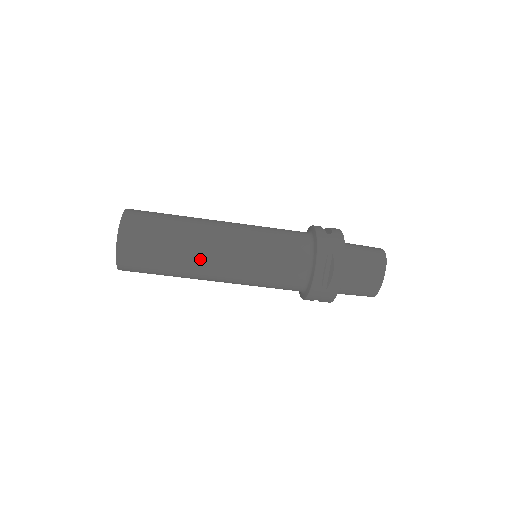
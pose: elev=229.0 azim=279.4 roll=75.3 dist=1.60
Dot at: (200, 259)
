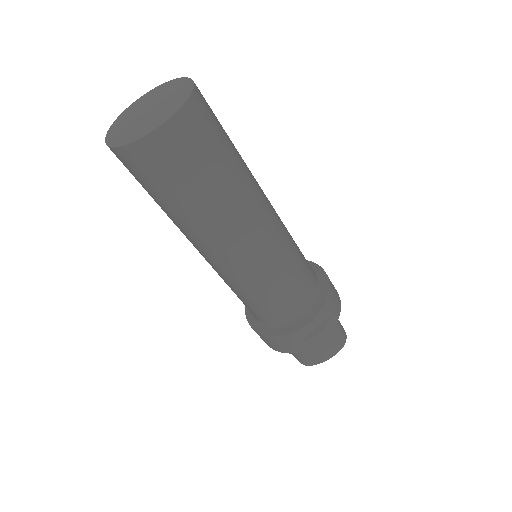
Dot at: (233, 227)
